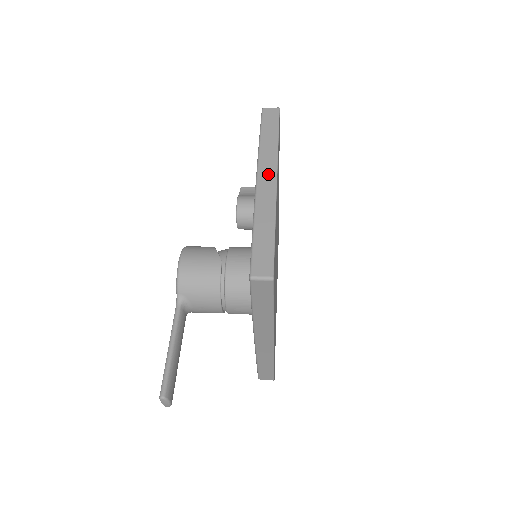
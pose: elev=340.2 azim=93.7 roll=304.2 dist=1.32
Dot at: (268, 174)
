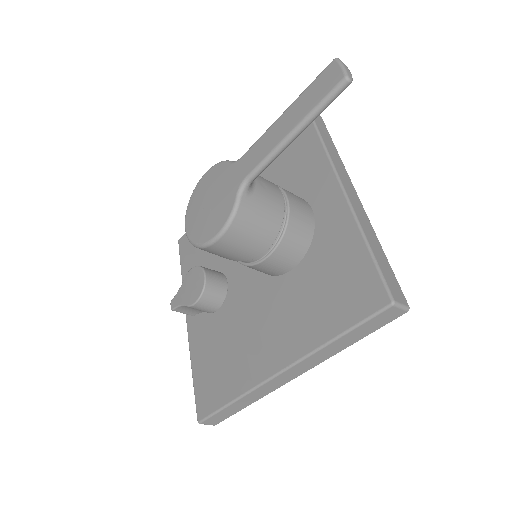
Dot at: occluded
